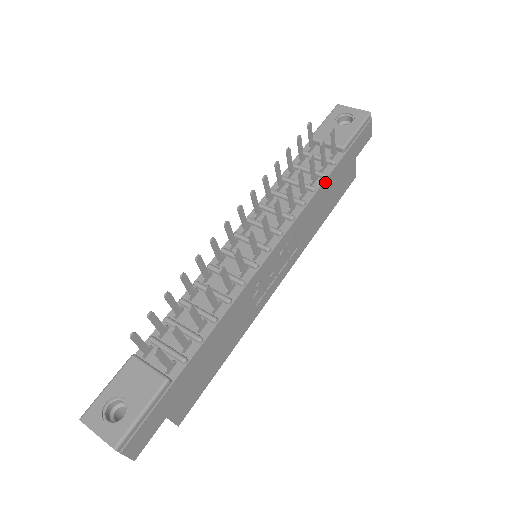
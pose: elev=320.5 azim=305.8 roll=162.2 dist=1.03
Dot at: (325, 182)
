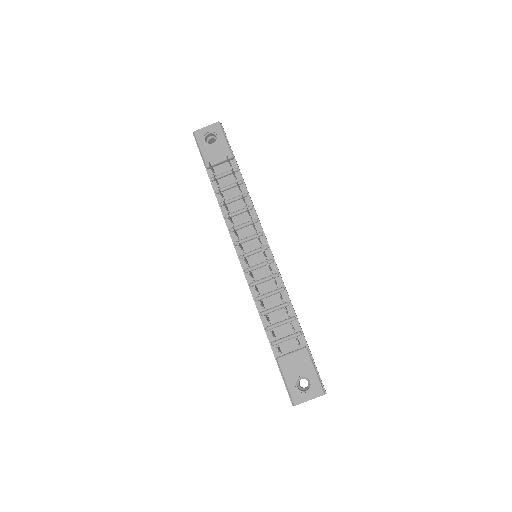
Dot at: (245, 185)
